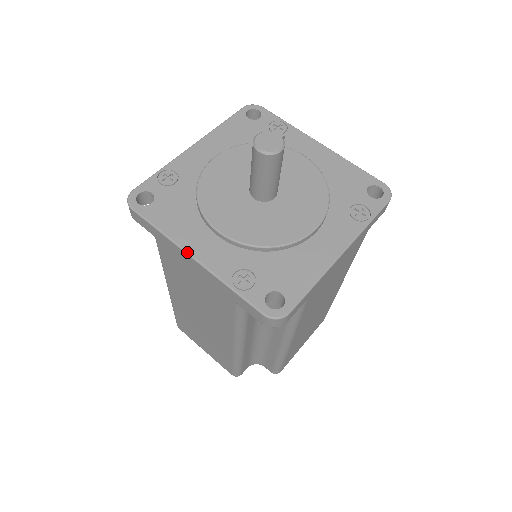
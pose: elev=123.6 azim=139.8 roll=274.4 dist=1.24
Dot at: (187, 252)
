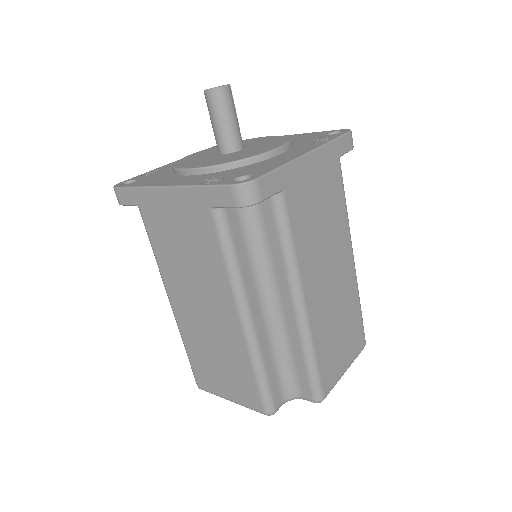
Dot at: (161, 186)
